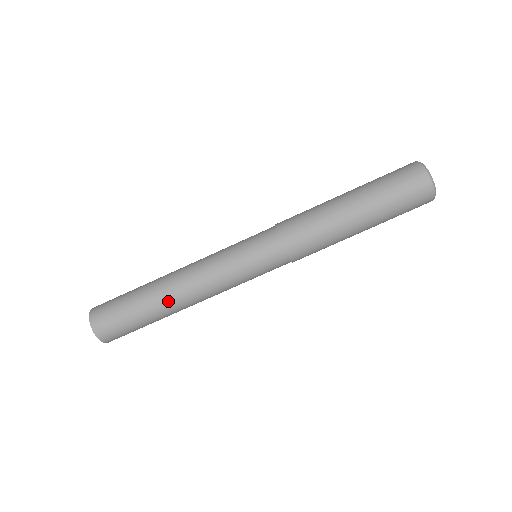
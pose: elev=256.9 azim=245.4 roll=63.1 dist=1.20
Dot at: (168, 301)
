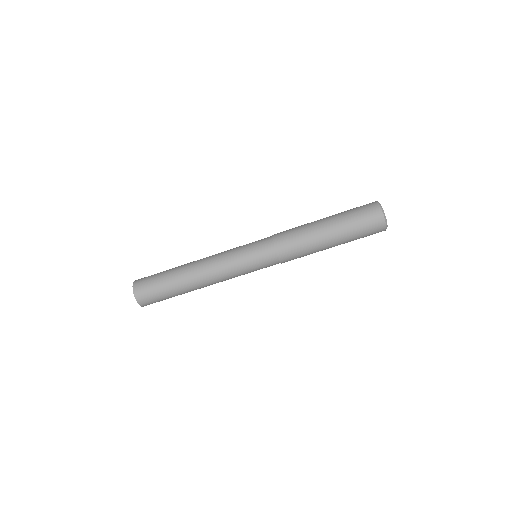
Dot at: occluded
